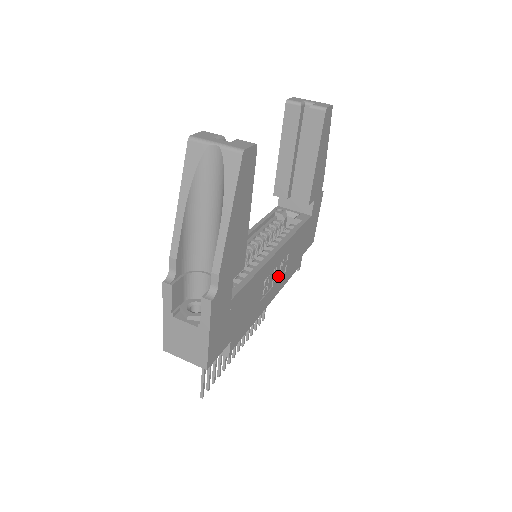
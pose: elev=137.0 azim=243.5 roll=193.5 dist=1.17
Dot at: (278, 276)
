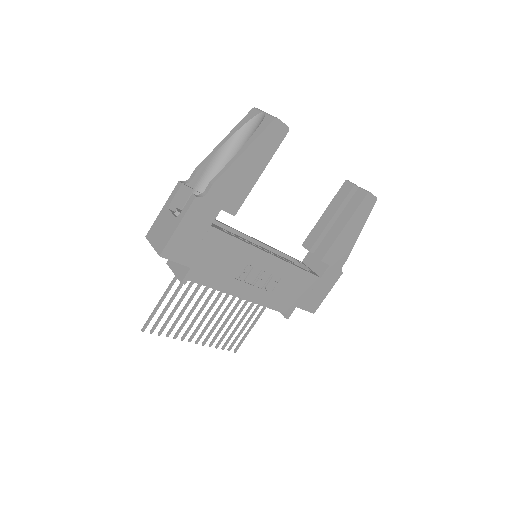
Dot at: (262, 286)
